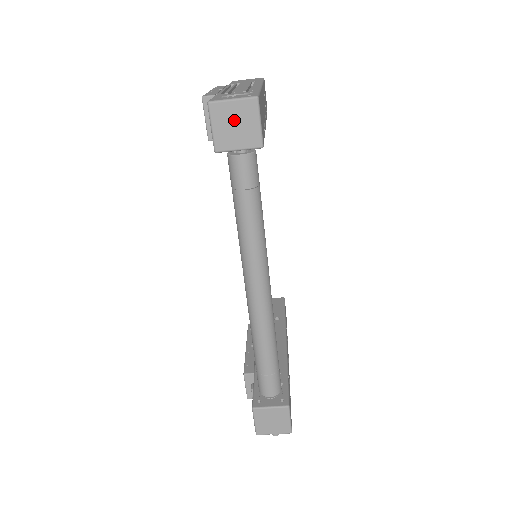
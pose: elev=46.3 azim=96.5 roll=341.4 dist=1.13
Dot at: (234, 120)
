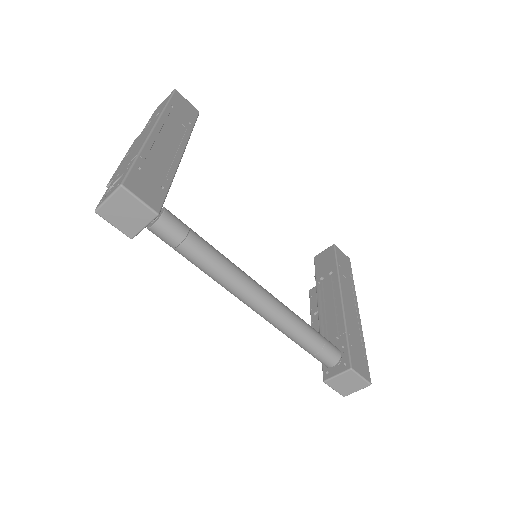
Dot at: (122, 211)
